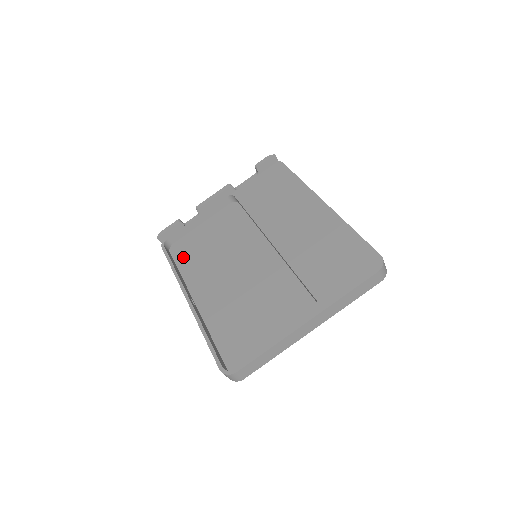
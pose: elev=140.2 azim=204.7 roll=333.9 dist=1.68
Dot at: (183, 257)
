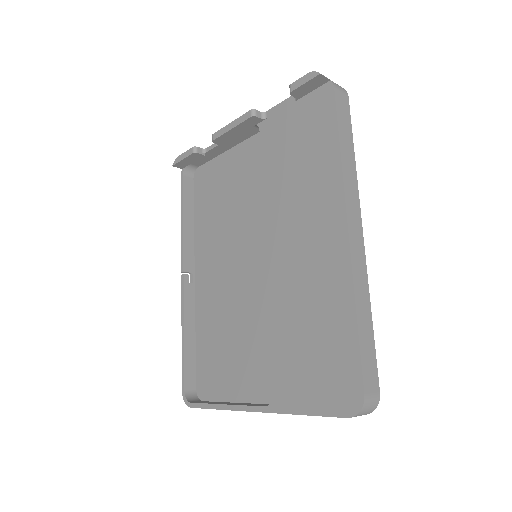
Dot at: (201, 198)
